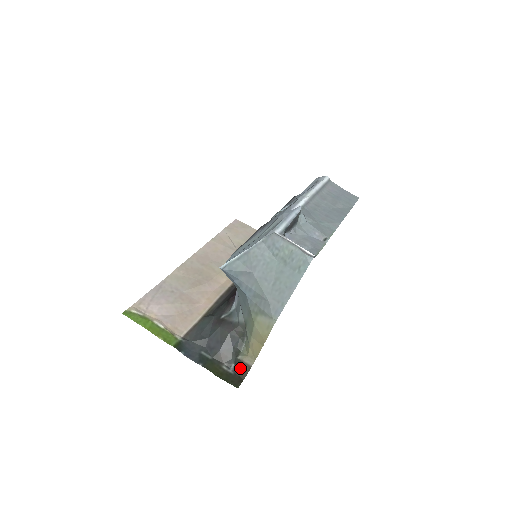
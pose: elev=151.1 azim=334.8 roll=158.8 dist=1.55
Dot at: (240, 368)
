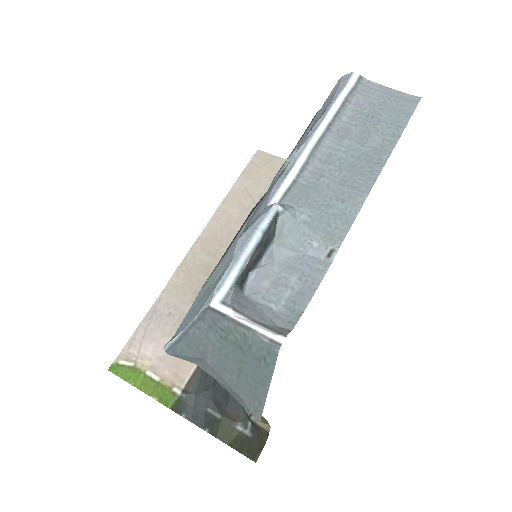
Dot at: (257, 430)
